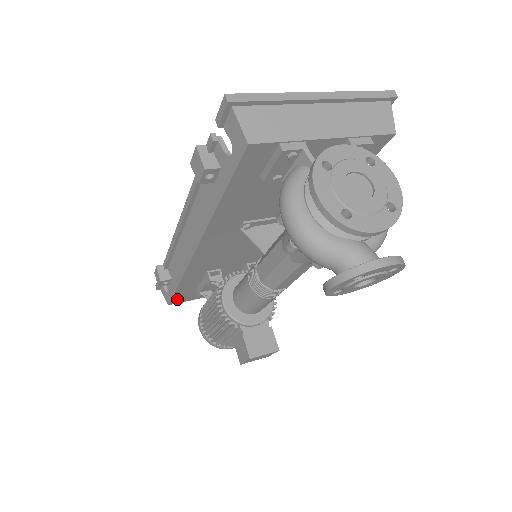
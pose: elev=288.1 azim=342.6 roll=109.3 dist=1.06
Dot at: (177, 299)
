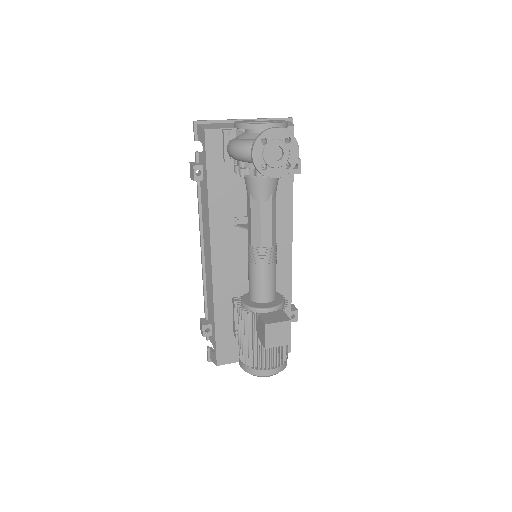
Dot at: (222, 354)
